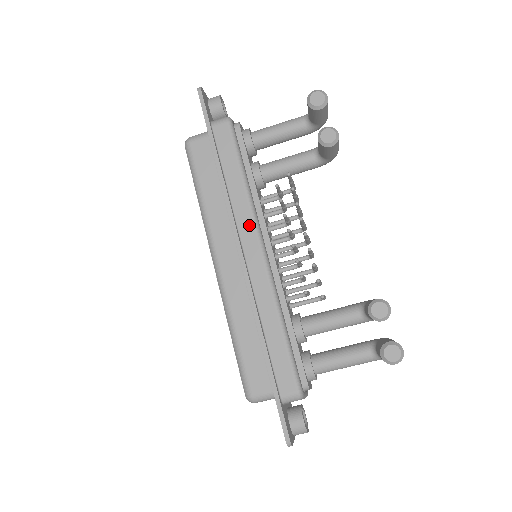
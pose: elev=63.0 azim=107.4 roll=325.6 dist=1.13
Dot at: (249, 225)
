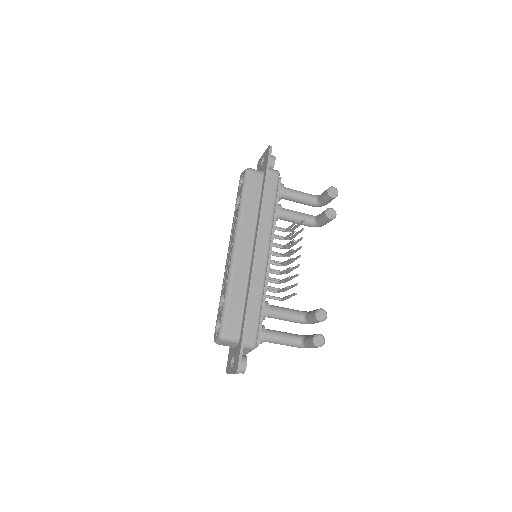
Dot at: (266, 236)
